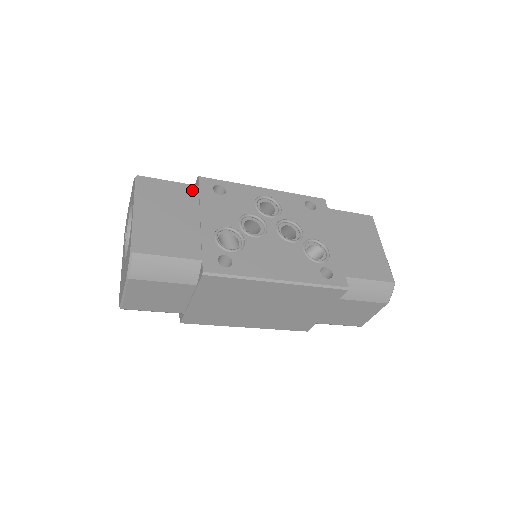
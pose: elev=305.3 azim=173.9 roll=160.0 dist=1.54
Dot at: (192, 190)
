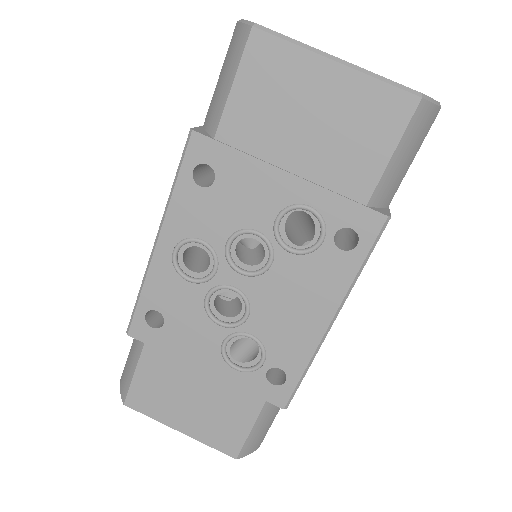
Dot at: (152, 355)
